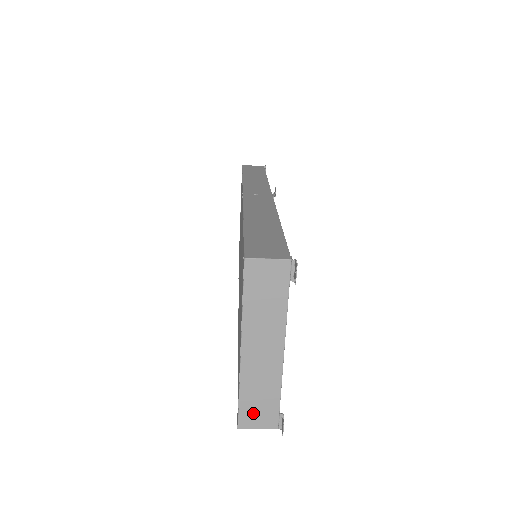
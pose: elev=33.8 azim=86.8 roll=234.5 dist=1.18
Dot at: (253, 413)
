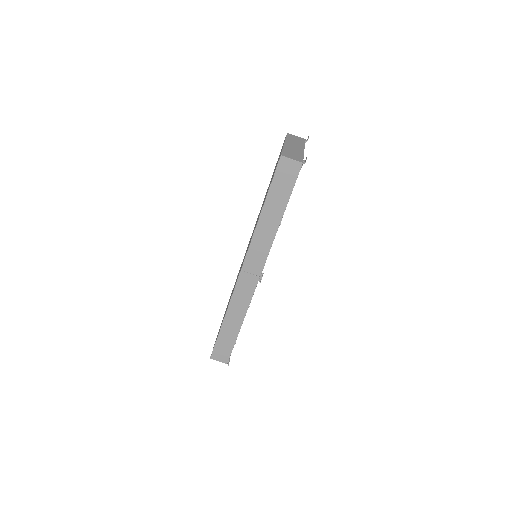
Dot at: (289, 155)
